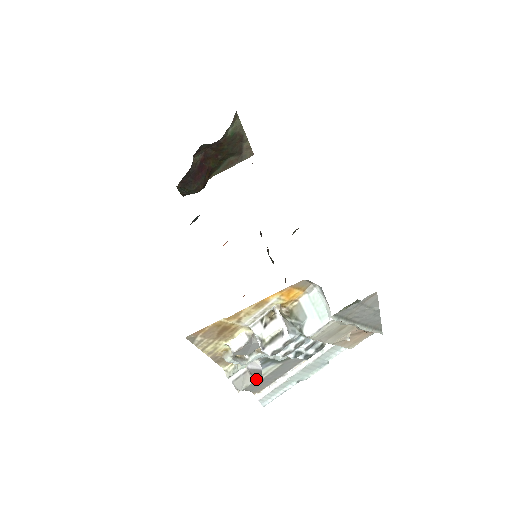
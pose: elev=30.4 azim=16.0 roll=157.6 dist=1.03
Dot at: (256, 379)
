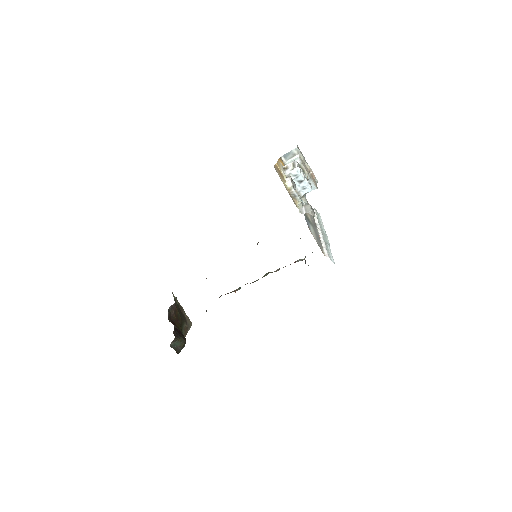
Dot at: (310, 206)
